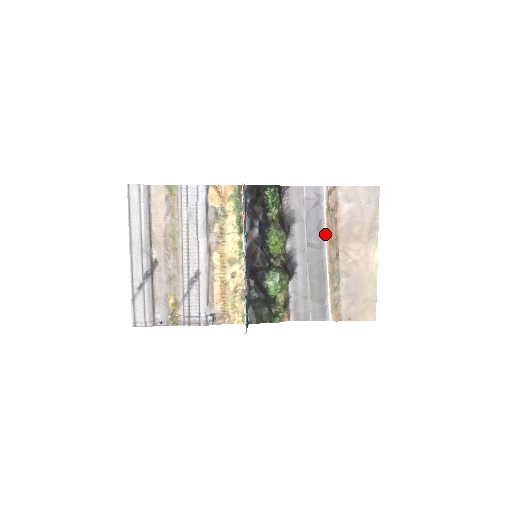
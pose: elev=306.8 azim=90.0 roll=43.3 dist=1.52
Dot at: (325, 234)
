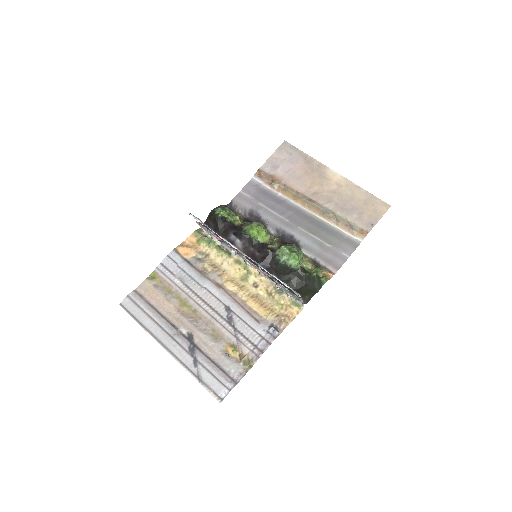
Dot at: (287, 199)
